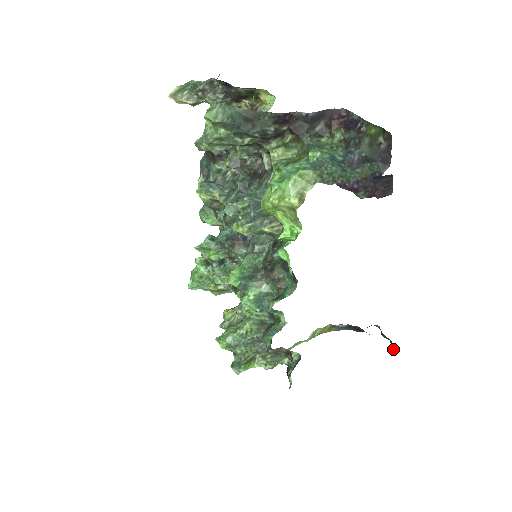
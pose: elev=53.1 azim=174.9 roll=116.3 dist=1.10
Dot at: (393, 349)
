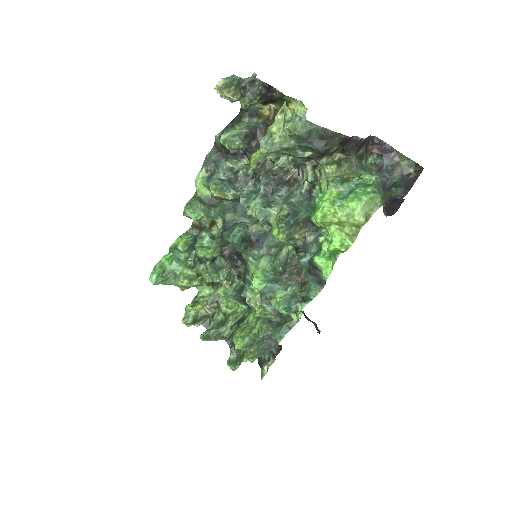
Dot at: (319, 331)
